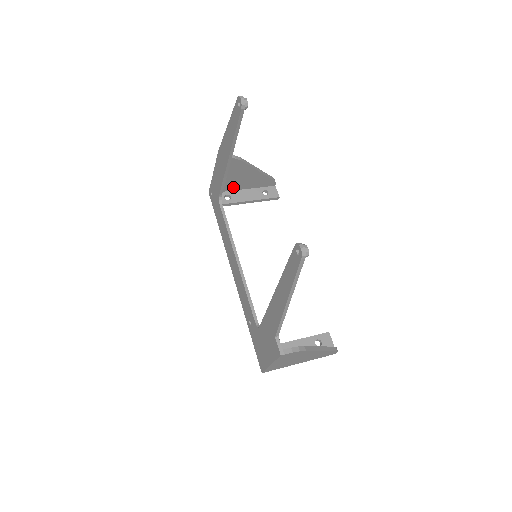
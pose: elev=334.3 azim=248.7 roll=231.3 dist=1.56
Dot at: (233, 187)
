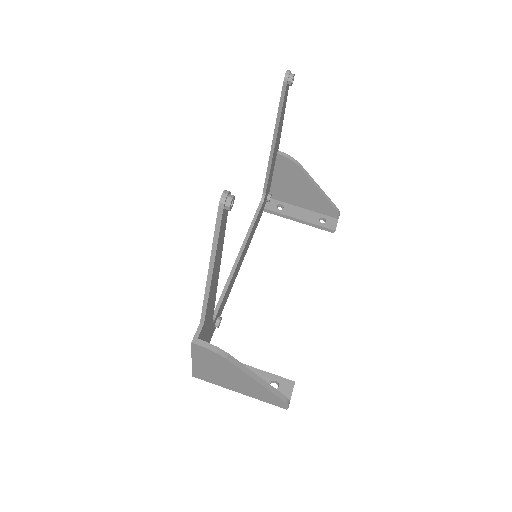
Dot at: (290, 200)
